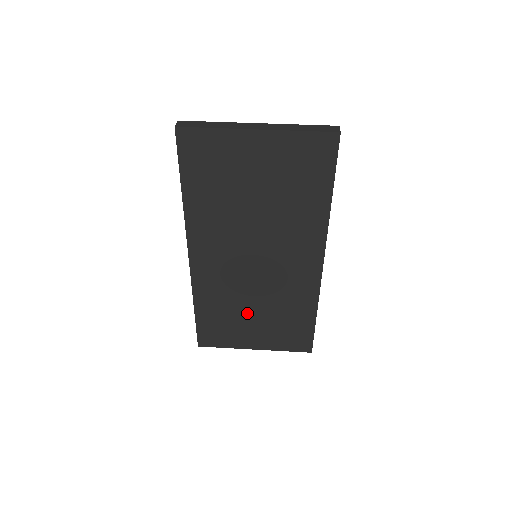
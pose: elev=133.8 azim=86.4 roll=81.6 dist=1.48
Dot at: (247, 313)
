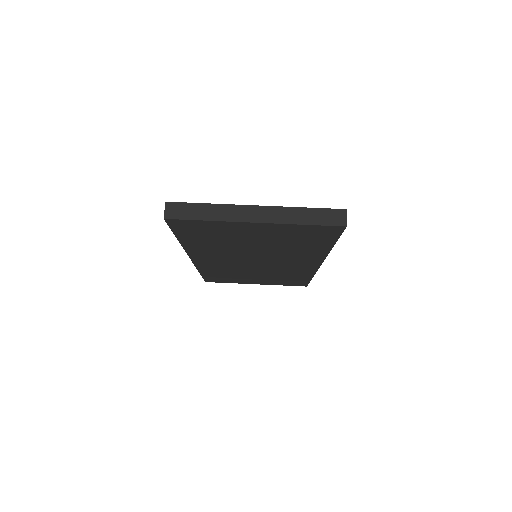
Dot at: (249, 275)
